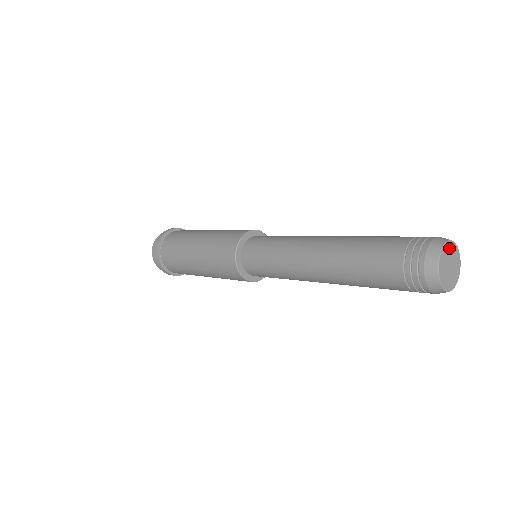
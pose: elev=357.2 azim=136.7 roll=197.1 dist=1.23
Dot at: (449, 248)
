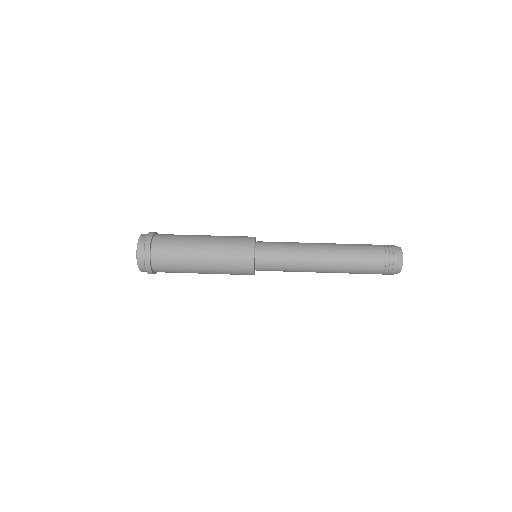
Dot at: occluded
